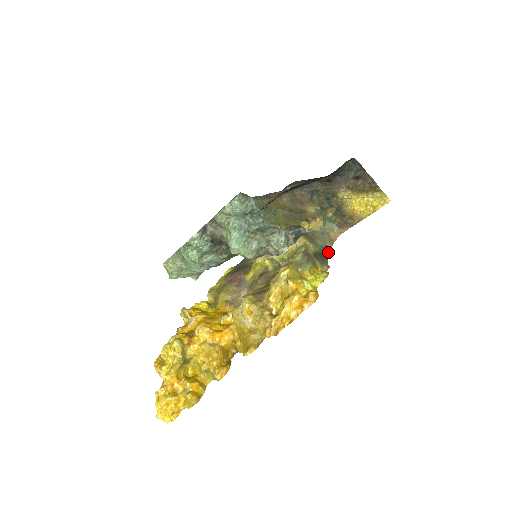
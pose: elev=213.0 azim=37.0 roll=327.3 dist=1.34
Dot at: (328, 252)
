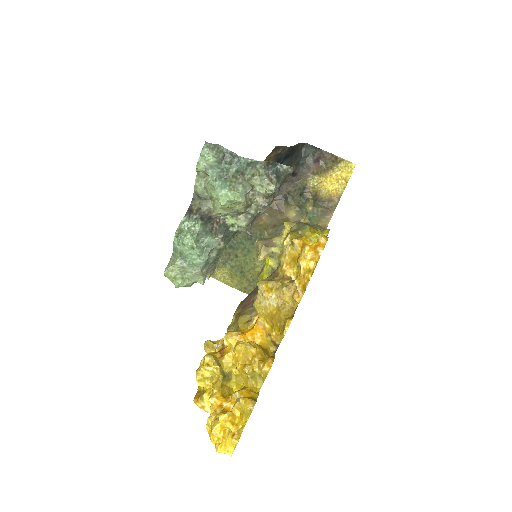
Dot at: occluded
